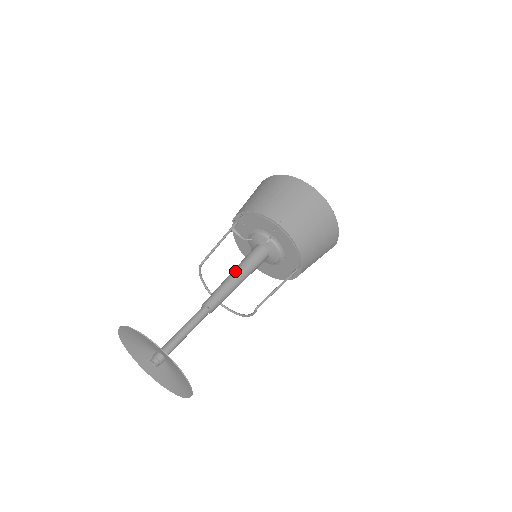
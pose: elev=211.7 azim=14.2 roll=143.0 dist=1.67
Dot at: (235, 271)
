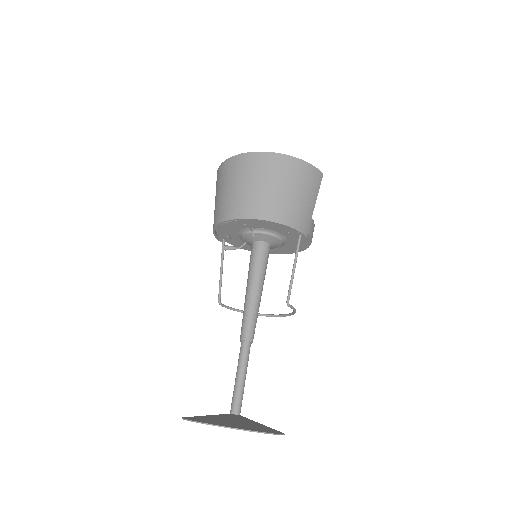
Dot at: (247, 287)
